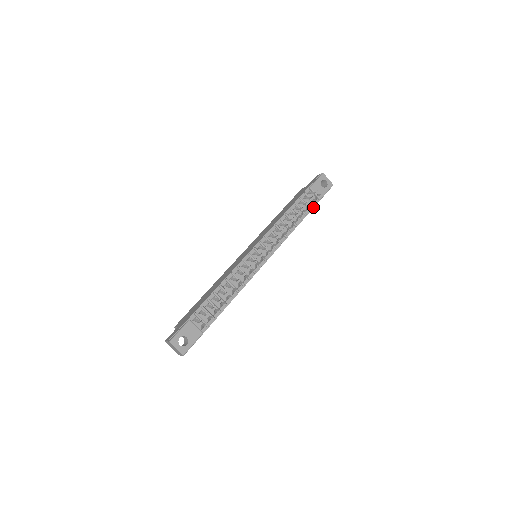
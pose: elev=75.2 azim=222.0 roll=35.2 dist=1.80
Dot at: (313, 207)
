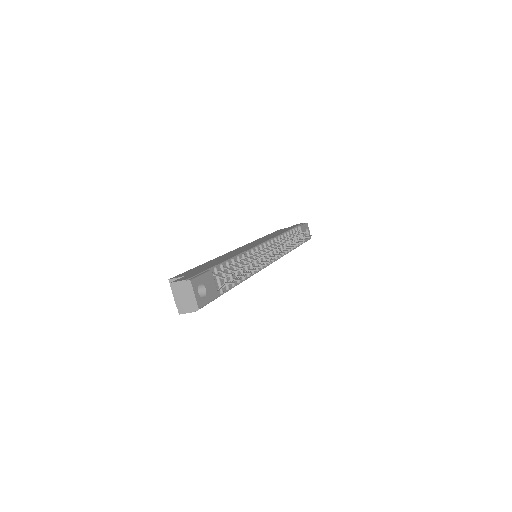
Dot at: (299, 245)
